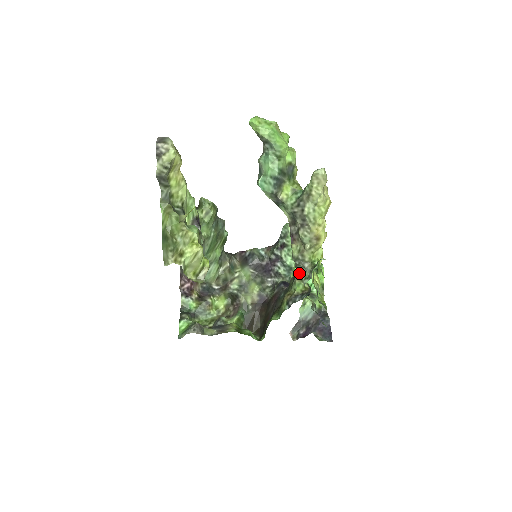
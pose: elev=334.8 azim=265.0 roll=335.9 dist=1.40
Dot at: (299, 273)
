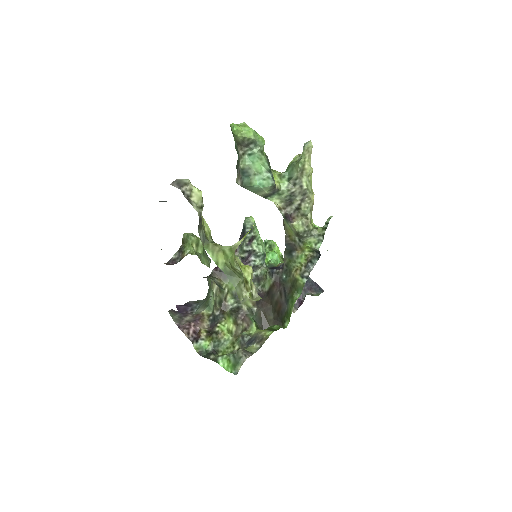
Dot at: (304, 245)
